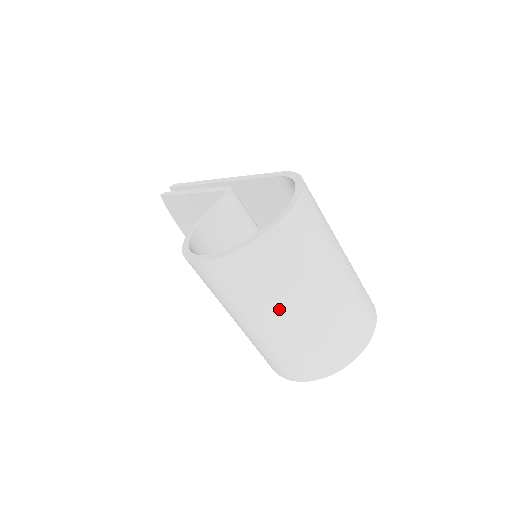
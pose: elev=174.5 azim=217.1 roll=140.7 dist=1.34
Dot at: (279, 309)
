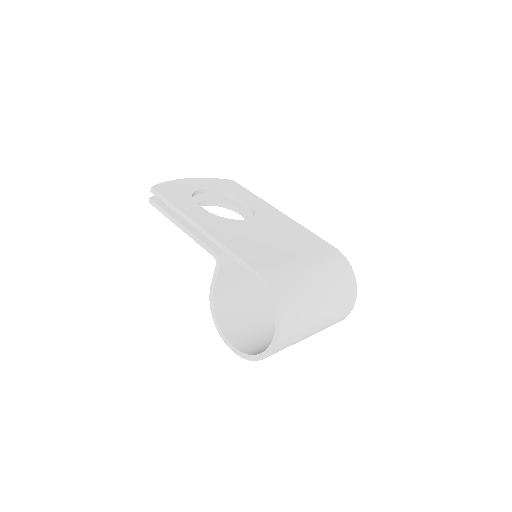
Dot at: occluded
